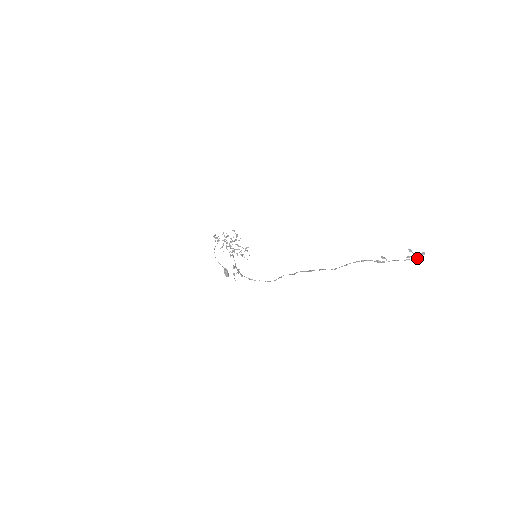
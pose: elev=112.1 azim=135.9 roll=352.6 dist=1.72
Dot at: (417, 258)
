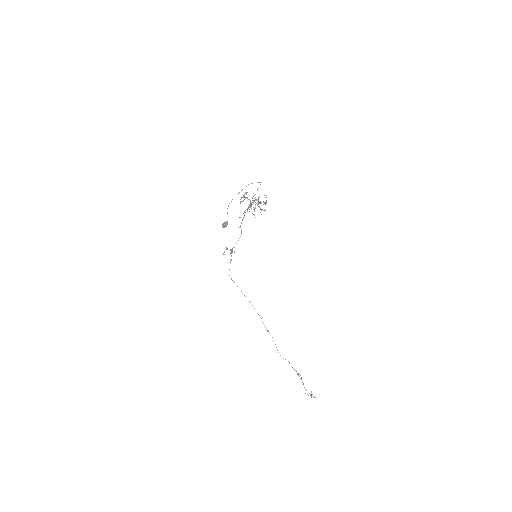
Dot at: occluded
